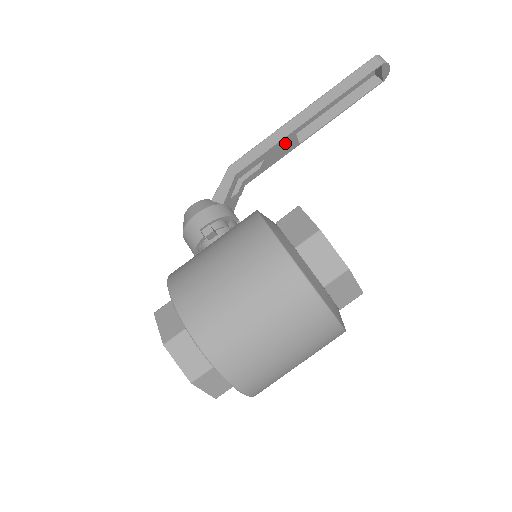
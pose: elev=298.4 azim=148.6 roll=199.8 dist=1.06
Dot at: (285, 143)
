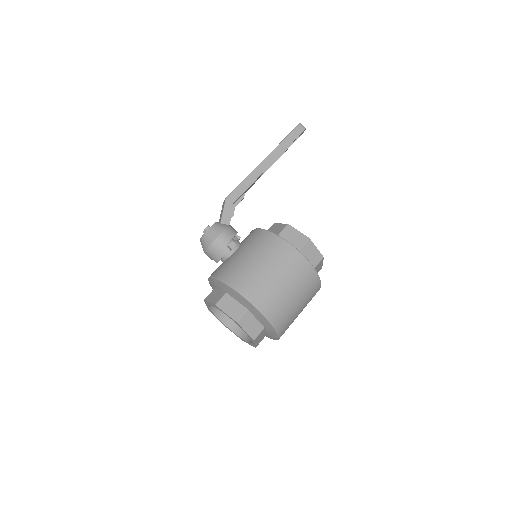
Dot at: (256, 180)
